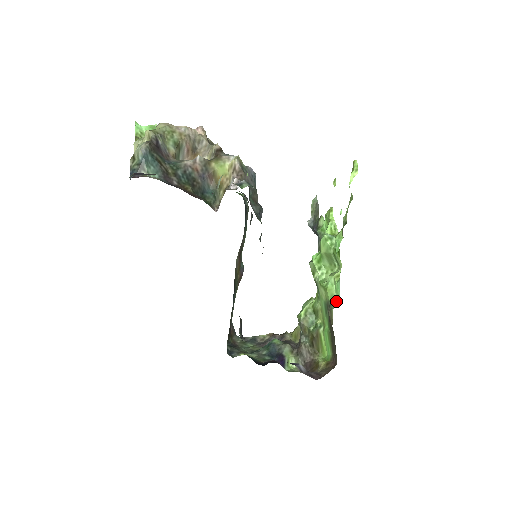
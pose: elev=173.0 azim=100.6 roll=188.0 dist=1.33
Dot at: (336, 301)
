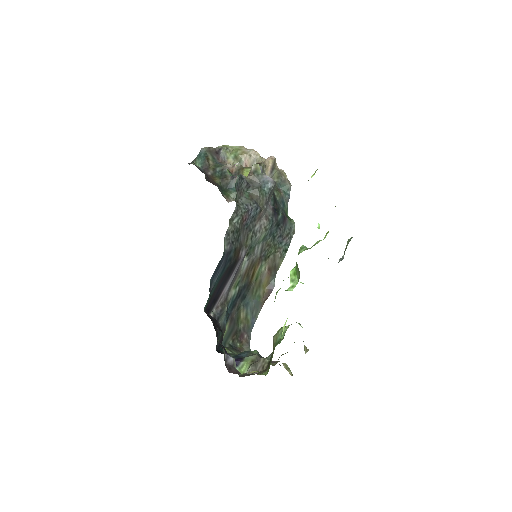
Dot at: occluded
